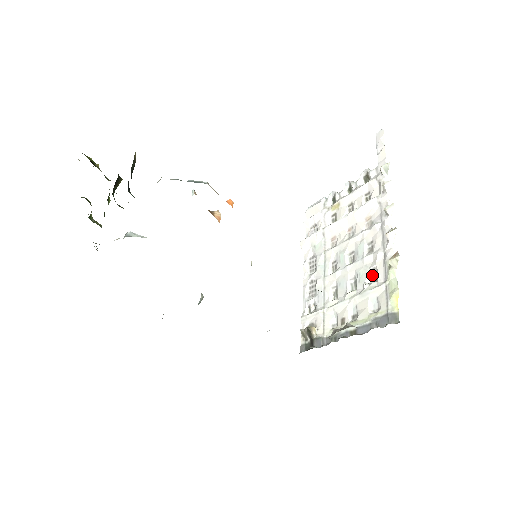
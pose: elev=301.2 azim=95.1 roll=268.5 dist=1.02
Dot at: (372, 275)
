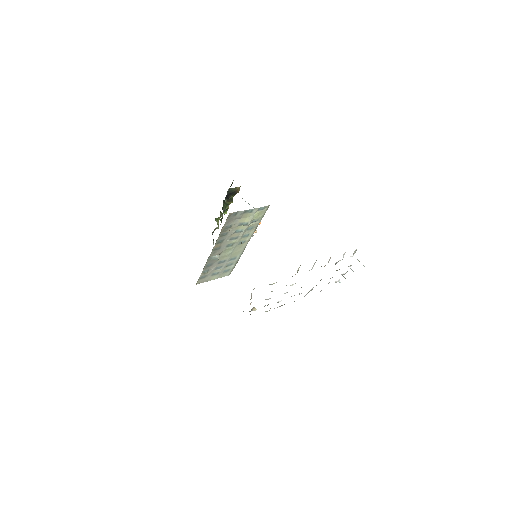
Dot at: occluded
